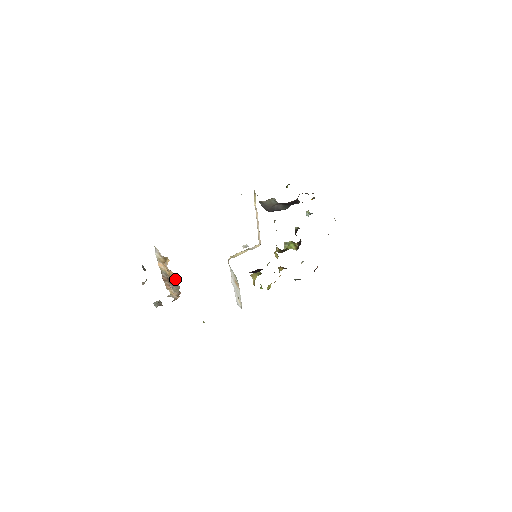
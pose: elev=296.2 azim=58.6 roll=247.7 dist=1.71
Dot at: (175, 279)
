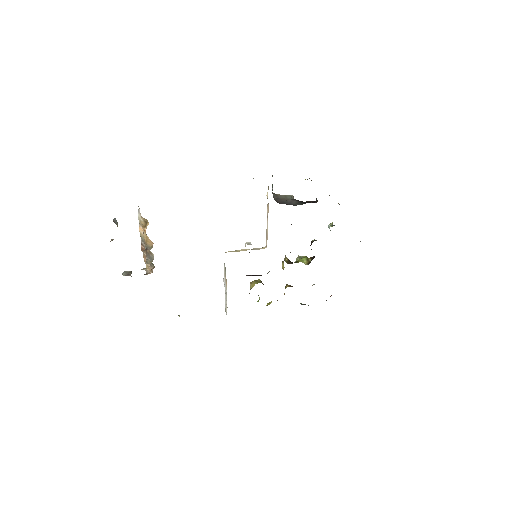
Dot at: (150, 248)
